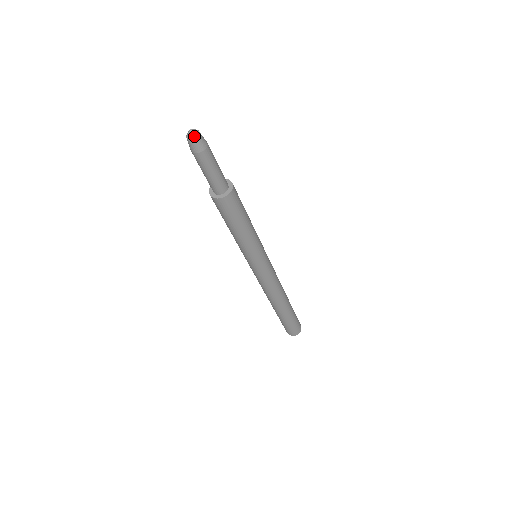
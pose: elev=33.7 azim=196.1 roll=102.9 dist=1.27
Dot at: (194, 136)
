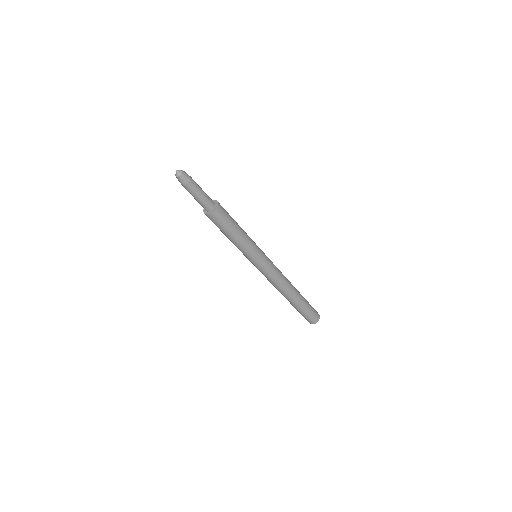
Dot at: (181, 171)
